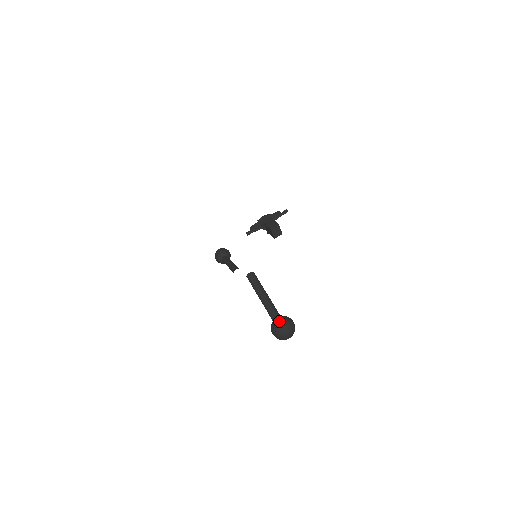
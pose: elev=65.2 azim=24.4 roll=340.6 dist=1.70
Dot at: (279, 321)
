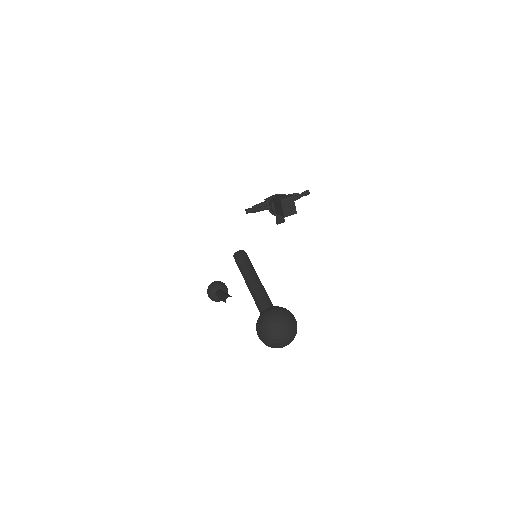
Dot at: (271, 310)
